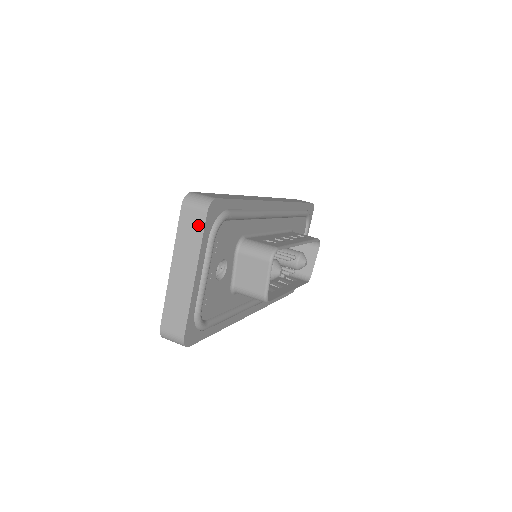
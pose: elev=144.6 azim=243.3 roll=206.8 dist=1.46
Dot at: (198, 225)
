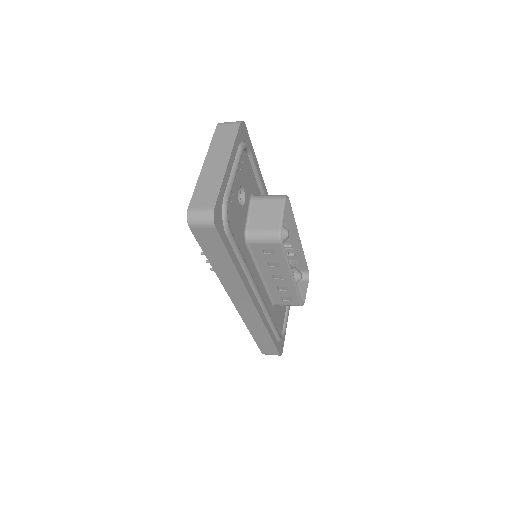
Dot at: (232, 132)
